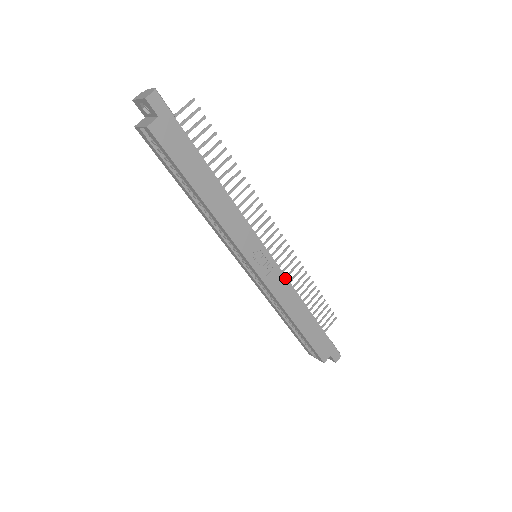
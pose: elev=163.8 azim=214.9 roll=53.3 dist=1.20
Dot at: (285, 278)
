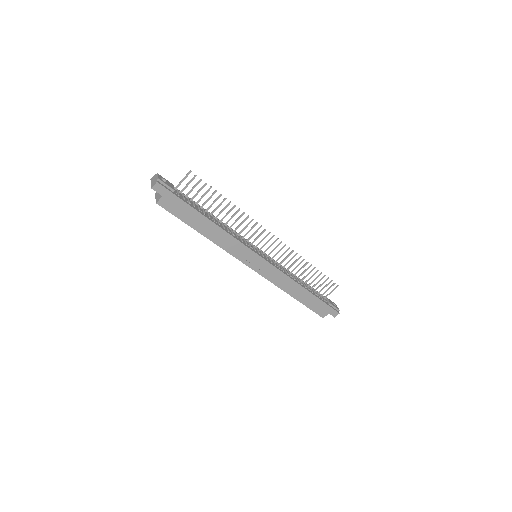
Dot at: (278, 270)
